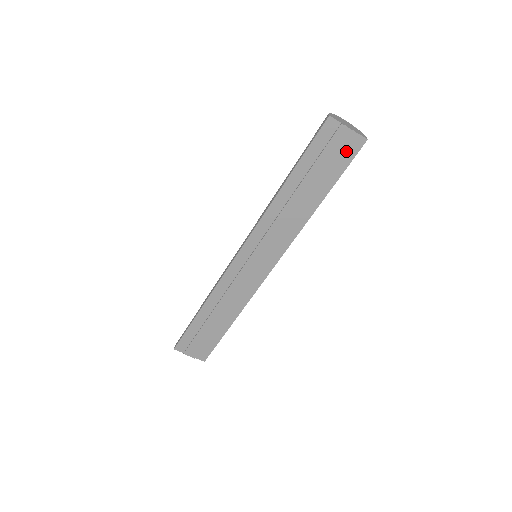
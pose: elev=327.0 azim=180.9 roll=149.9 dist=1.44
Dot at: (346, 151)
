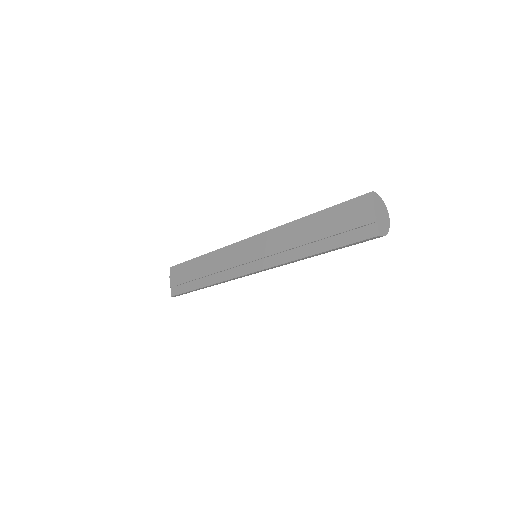
Dot at: (360, 230)
